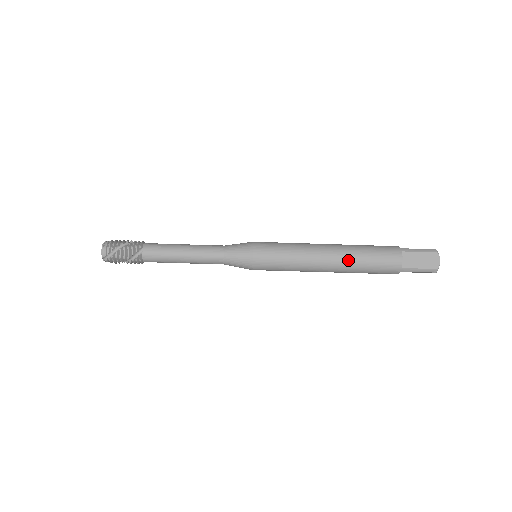
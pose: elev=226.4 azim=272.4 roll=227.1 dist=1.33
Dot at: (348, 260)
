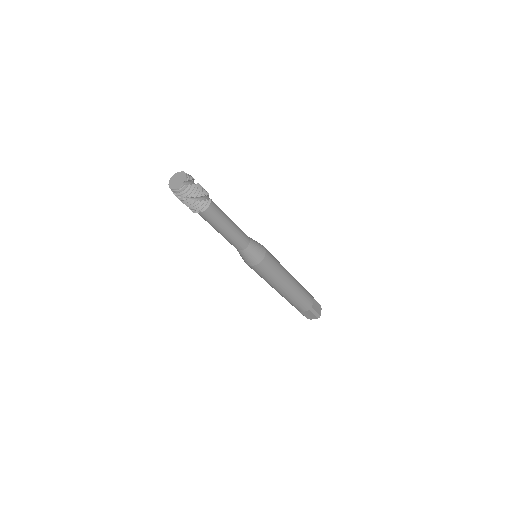
Dot at: (286, 297)
